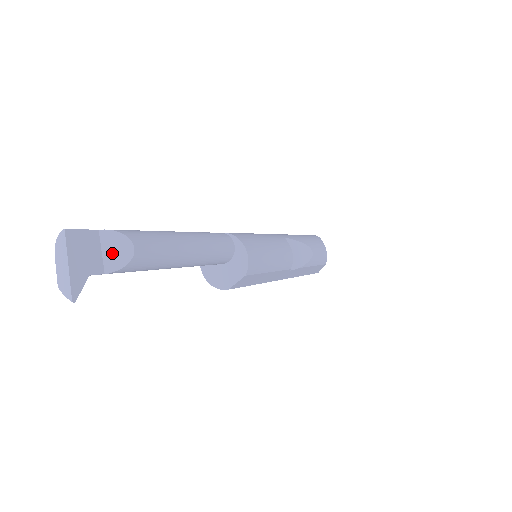
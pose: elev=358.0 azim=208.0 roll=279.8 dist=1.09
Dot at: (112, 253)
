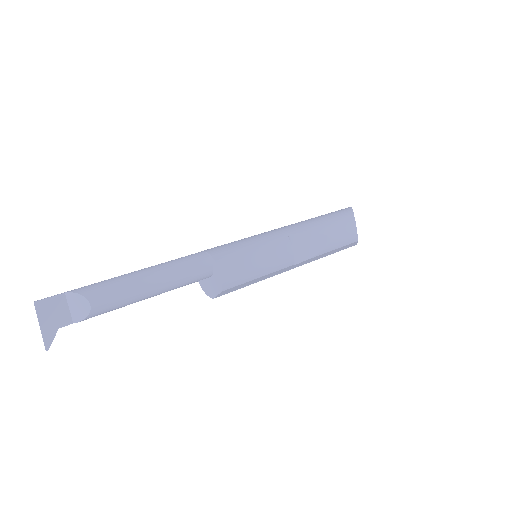
Dot at: (76, 309)
